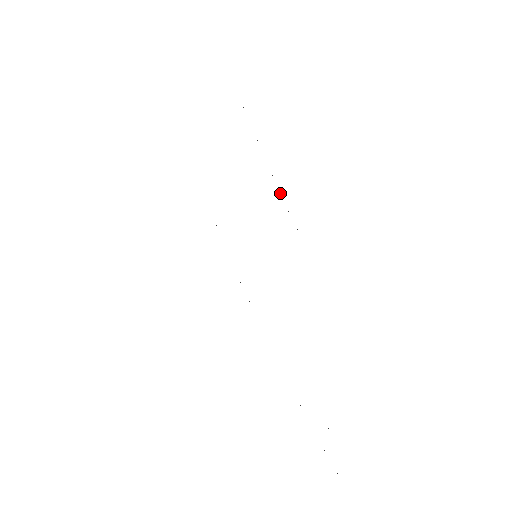
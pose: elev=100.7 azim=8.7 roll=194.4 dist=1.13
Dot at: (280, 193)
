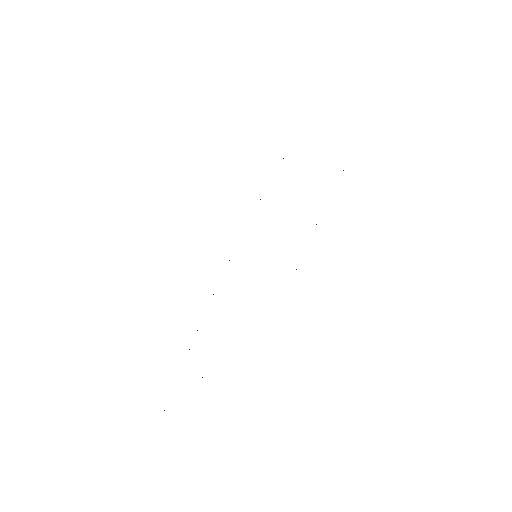
Dot at: occluded
